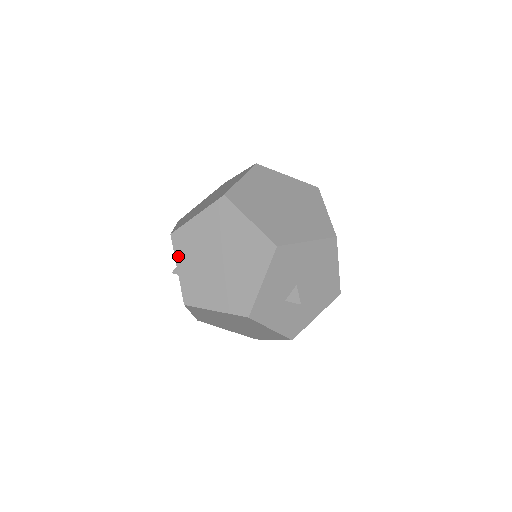
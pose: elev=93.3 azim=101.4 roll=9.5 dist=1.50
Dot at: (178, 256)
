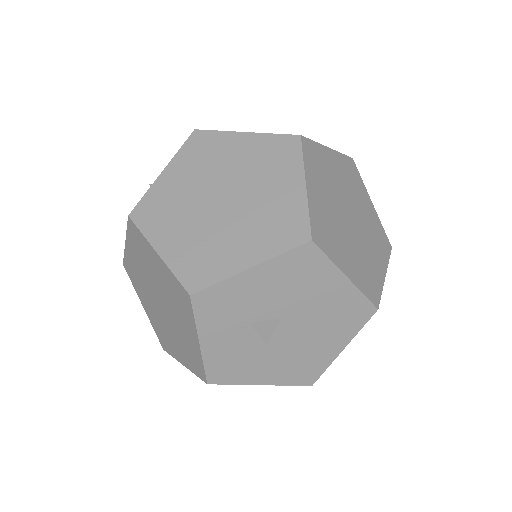
Dot at: (179, 158)
